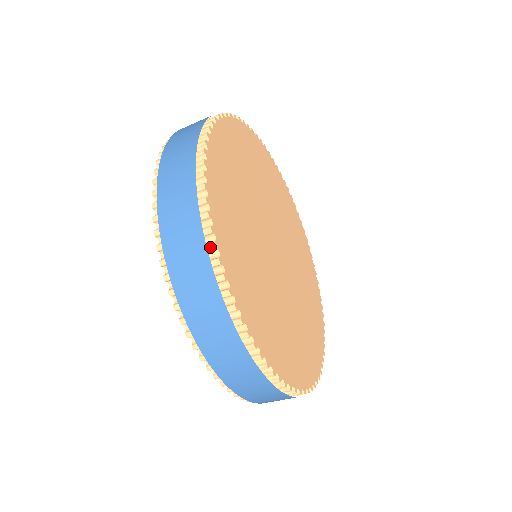
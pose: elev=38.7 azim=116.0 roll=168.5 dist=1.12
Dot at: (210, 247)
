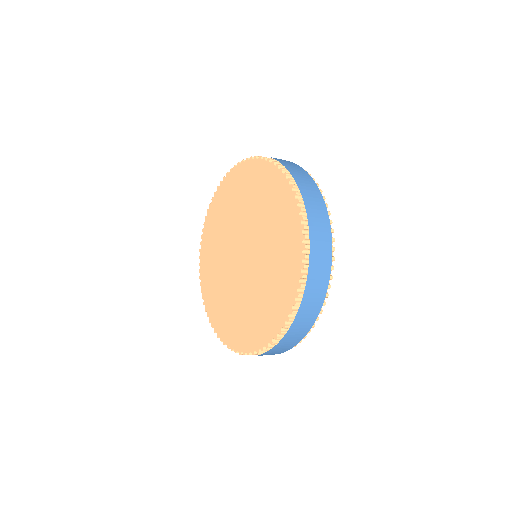
Dot at: occluded
